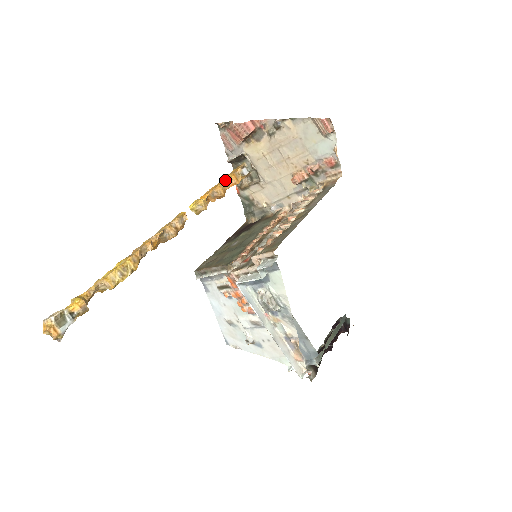
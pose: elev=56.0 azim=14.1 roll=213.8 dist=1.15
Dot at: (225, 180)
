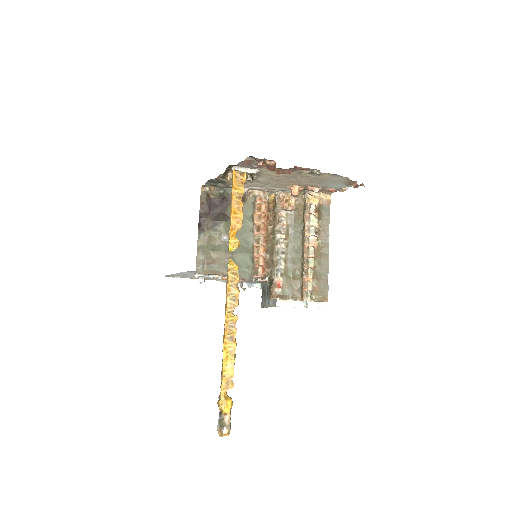
Dot at: (241, 201)
